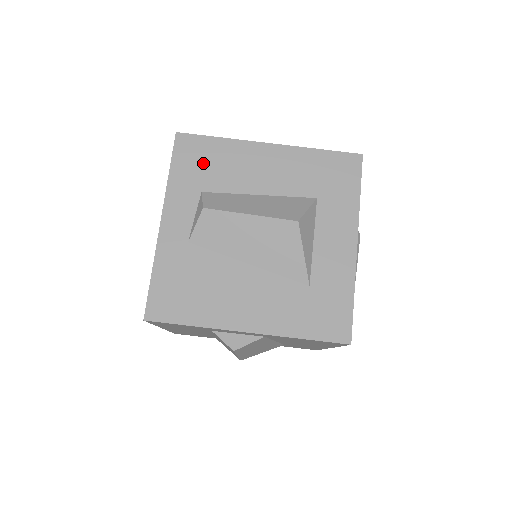
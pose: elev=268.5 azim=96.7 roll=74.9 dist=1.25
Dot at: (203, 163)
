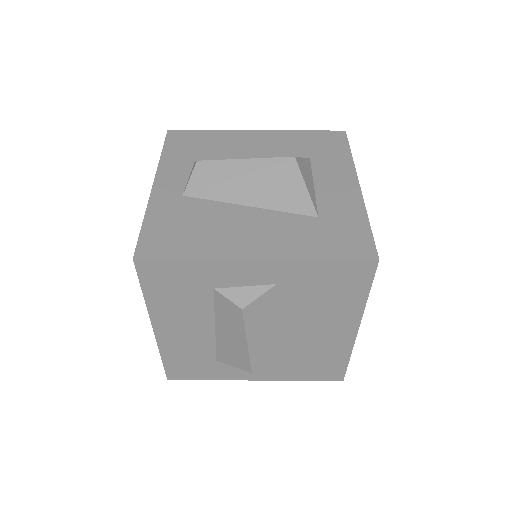
Dot at: (195, 145)
